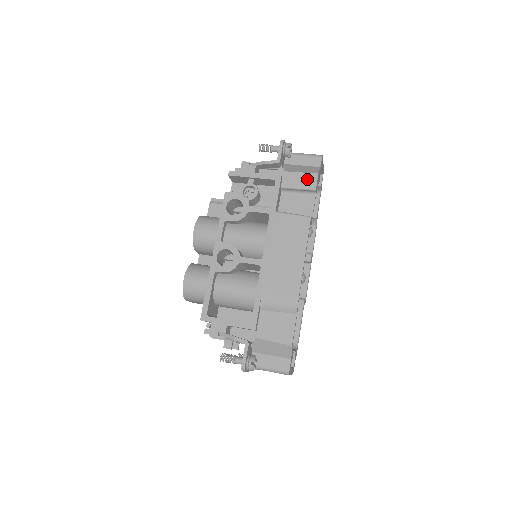
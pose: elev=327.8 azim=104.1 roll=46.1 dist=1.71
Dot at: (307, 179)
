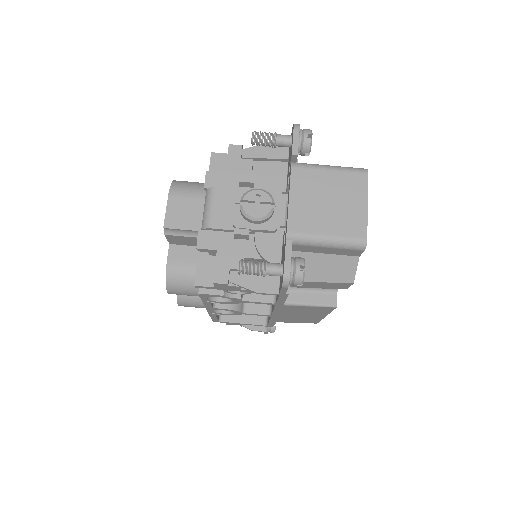
Dot at: (333, 286)
